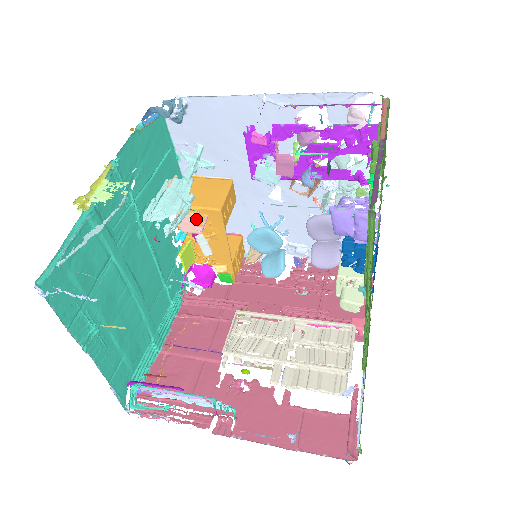
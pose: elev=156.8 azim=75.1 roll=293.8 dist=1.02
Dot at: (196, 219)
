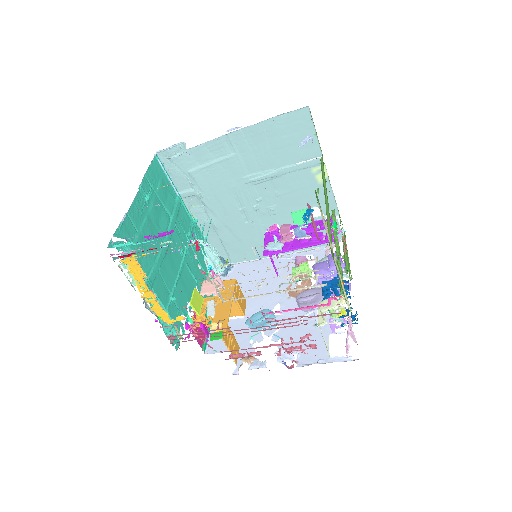
Dot at: (216, 281)
